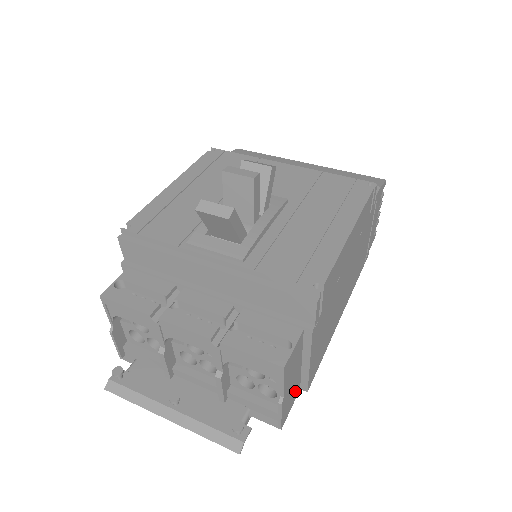
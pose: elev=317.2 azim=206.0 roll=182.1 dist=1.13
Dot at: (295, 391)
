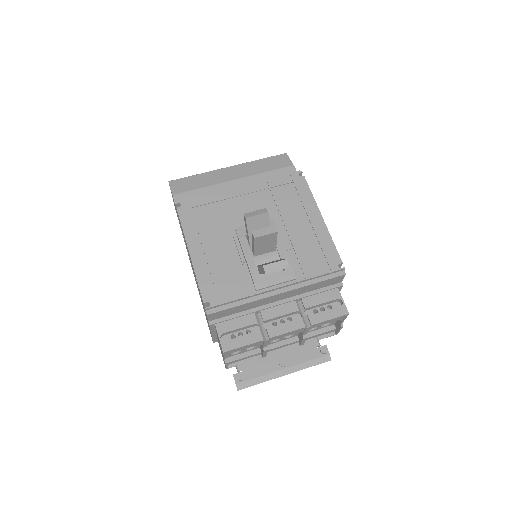
Dot at: occluded
